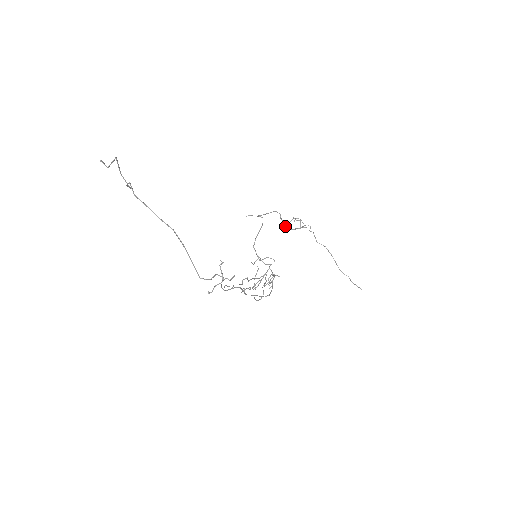
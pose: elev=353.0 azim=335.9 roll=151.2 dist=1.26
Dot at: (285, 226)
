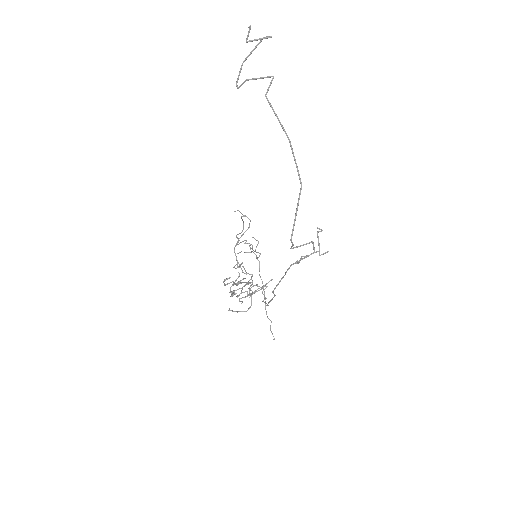
Dot at: (237, 244)
